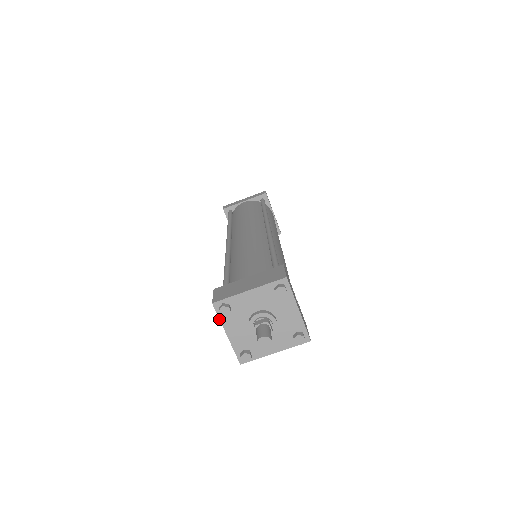
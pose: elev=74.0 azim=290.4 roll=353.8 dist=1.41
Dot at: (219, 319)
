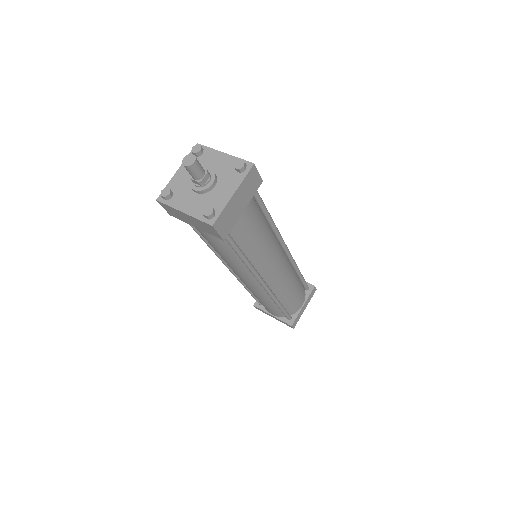
Dot at: (169, 206)
